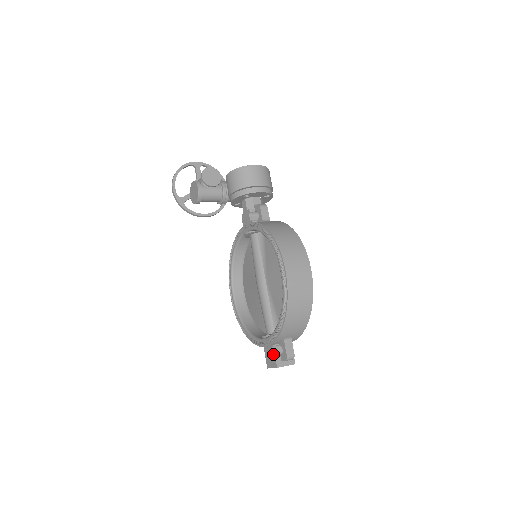
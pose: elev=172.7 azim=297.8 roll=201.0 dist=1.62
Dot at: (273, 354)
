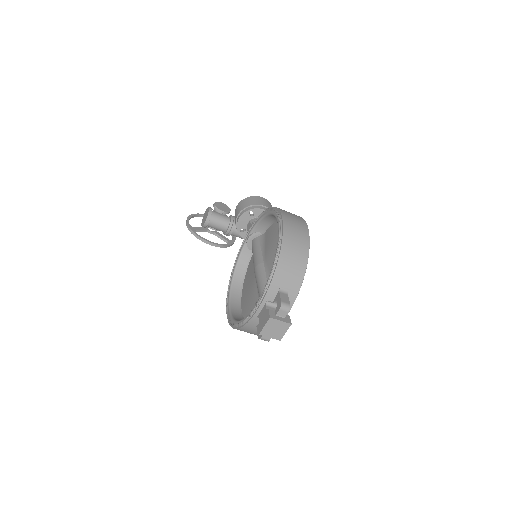
Dot at: (266, 309)
